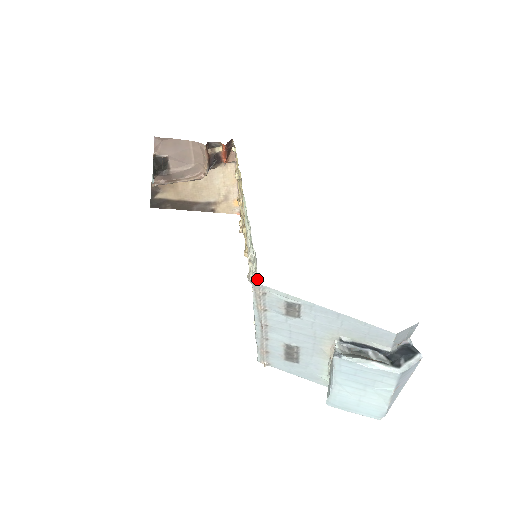
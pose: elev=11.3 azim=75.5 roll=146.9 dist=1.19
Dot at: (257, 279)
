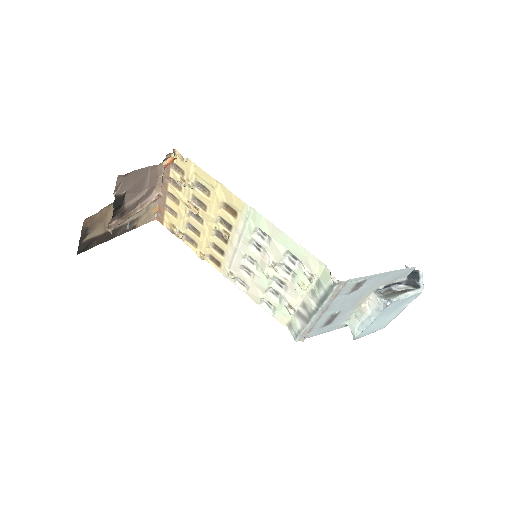
Dot at: (315, 277)
